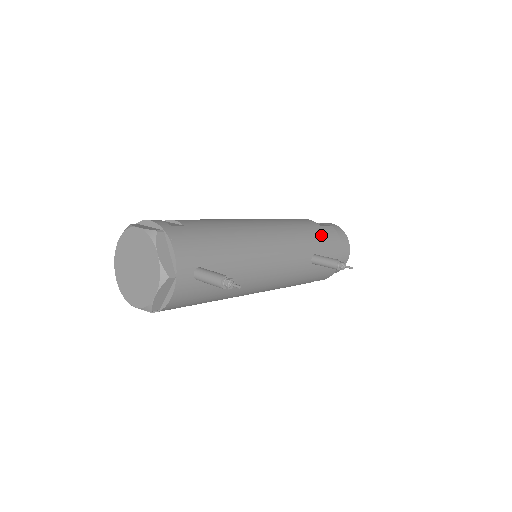
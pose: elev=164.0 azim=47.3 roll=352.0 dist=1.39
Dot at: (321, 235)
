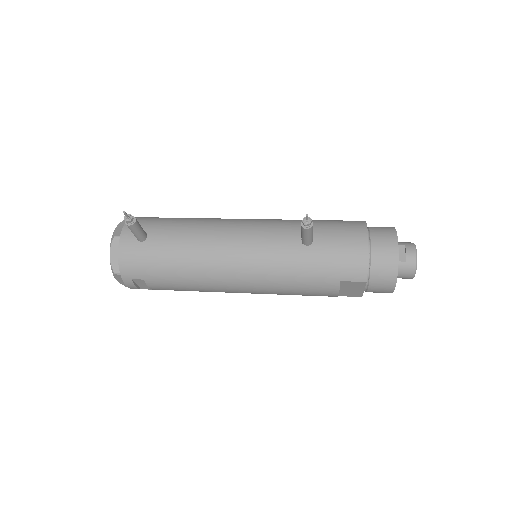
Dot at: (329, 223)
